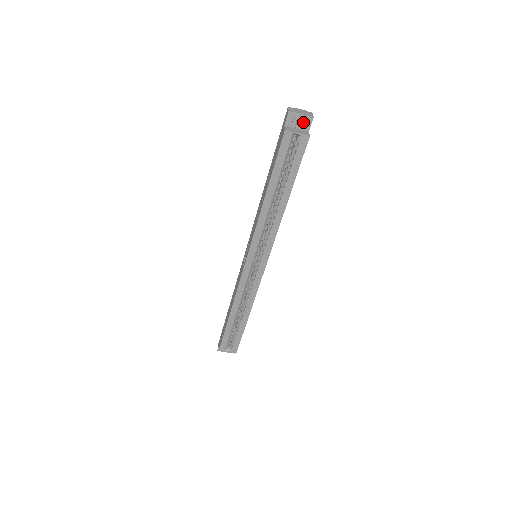
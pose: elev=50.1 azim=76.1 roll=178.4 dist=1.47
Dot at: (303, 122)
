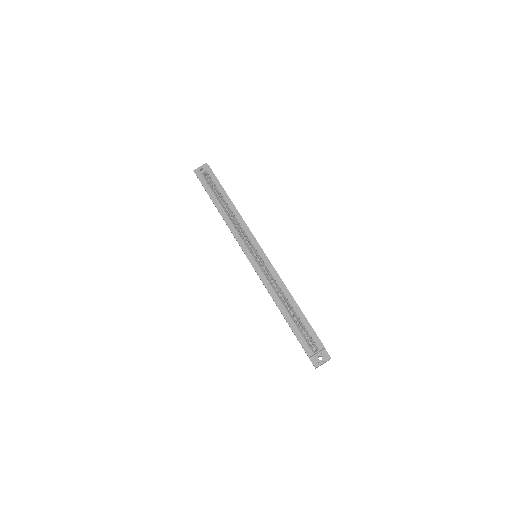
Dot at: (204, 168)
